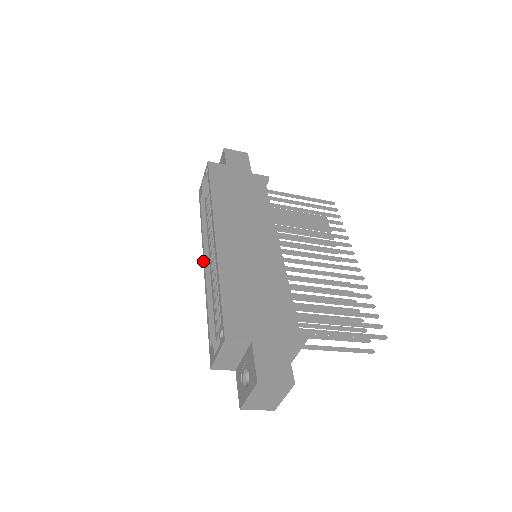
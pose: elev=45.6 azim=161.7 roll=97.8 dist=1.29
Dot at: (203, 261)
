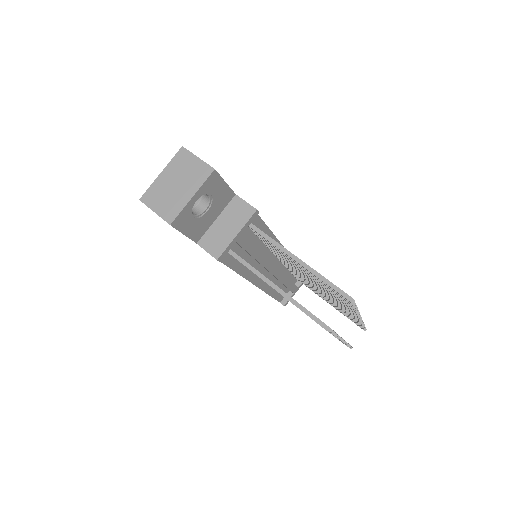
Dot at: occluded
